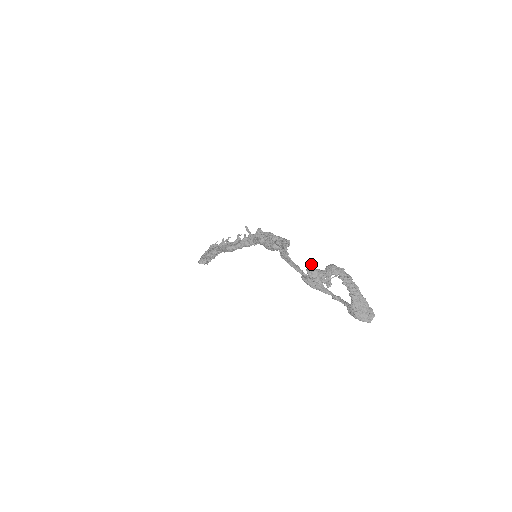
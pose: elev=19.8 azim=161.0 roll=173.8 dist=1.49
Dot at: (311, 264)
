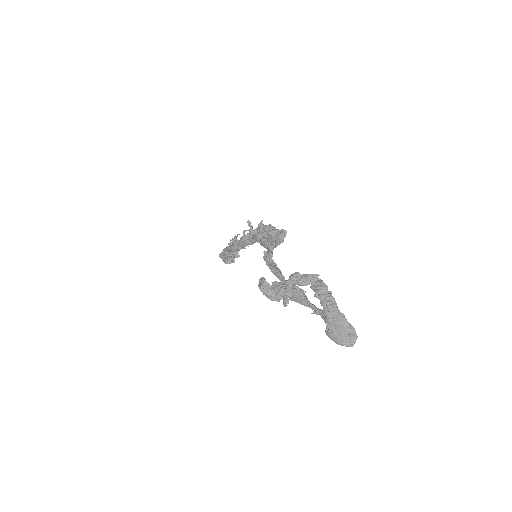
Dot at: (262, 277)
